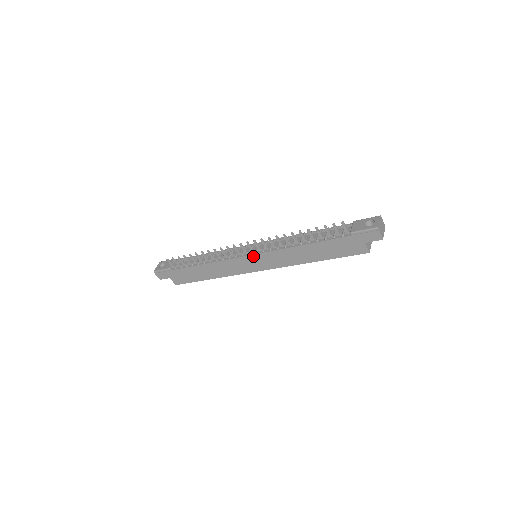
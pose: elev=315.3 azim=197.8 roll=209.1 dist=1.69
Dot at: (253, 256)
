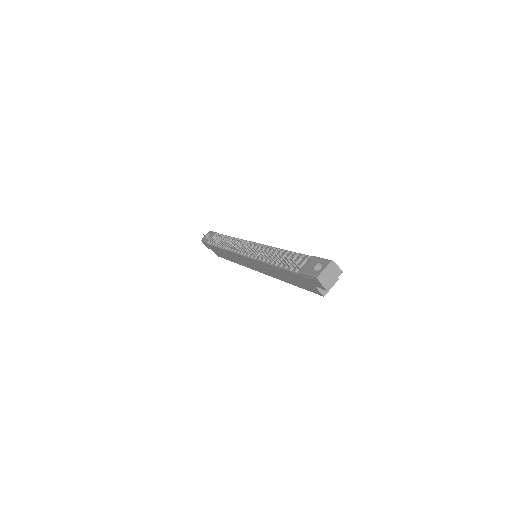
Dot at: (247, 258)
